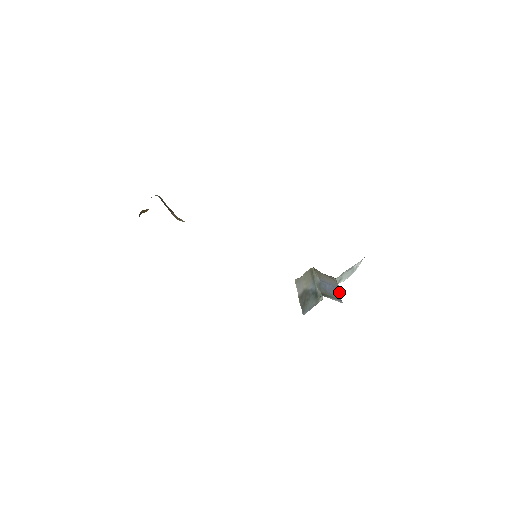
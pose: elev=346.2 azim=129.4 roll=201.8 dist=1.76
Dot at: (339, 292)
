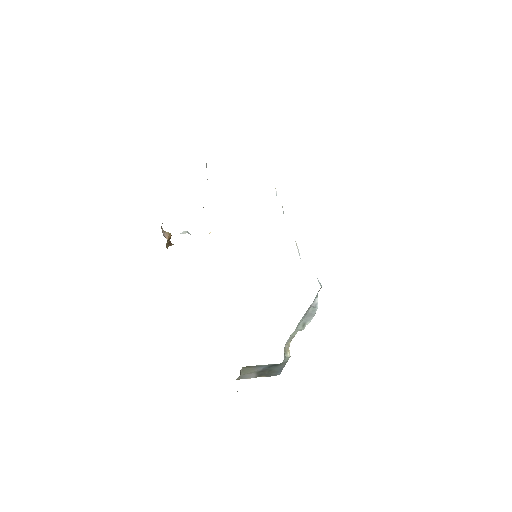
Dot at: occluded
